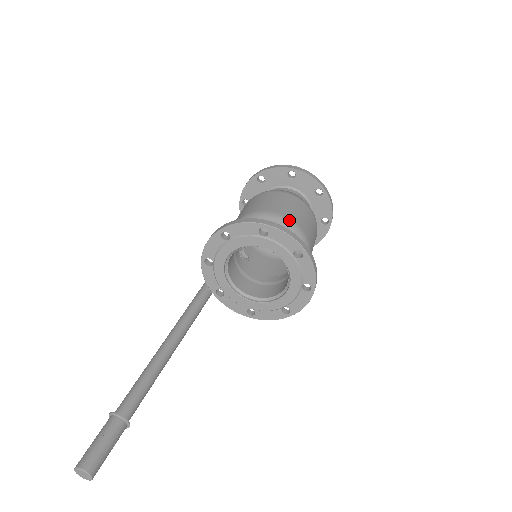
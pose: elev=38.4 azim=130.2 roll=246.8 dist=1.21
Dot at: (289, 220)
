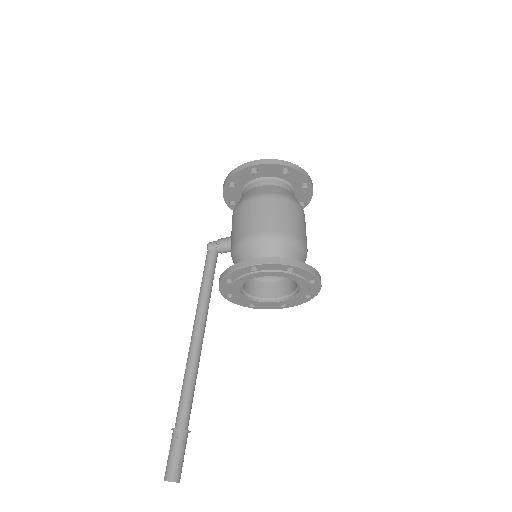
Dot at: (298, 240)
